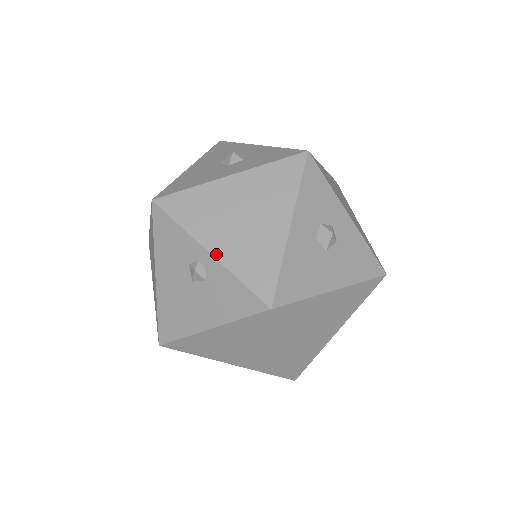
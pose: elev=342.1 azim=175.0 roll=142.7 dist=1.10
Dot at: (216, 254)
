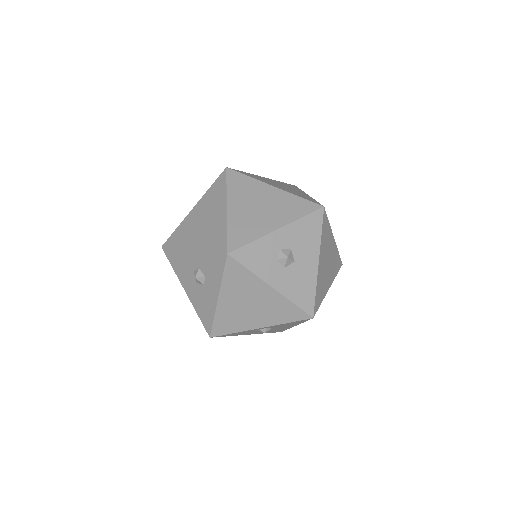
Dot at: (264, 326)
